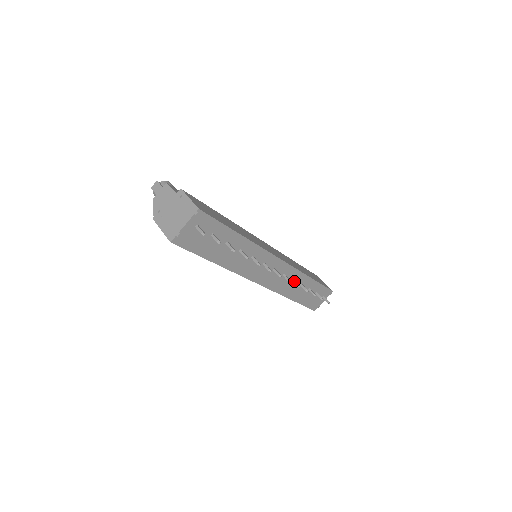
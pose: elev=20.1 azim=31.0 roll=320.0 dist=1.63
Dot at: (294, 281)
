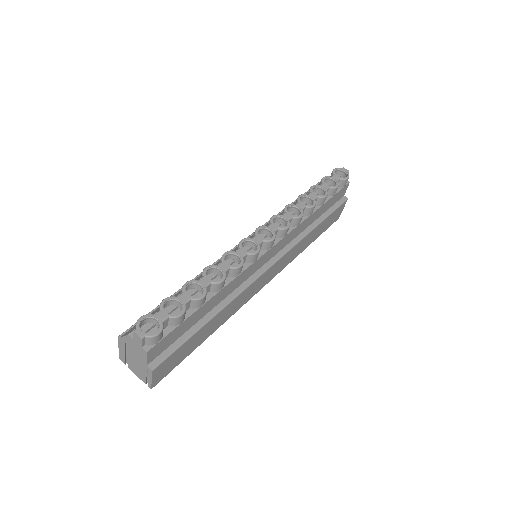
Dot at: occluded
